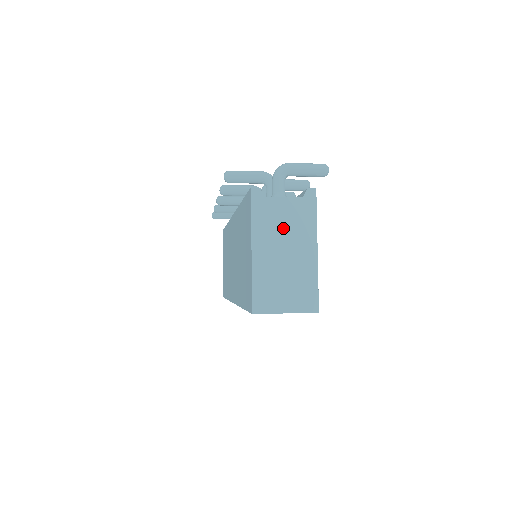
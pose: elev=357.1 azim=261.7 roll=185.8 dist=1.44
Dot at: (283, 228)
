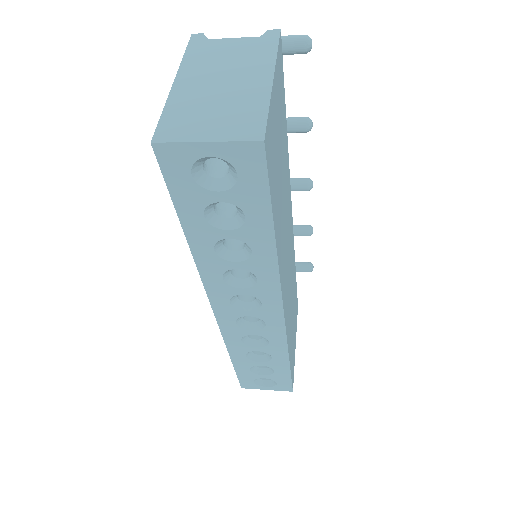
Dot at: (225, 61)
